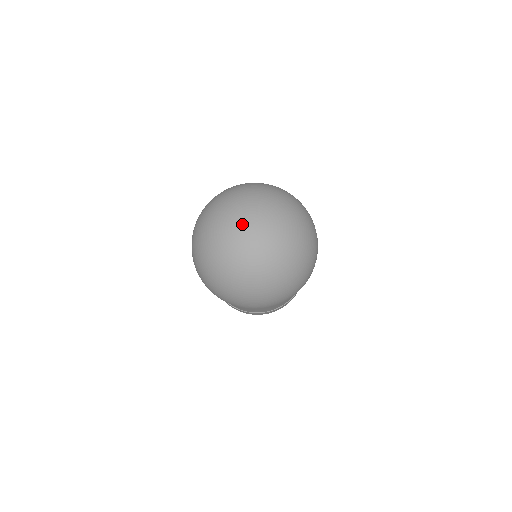
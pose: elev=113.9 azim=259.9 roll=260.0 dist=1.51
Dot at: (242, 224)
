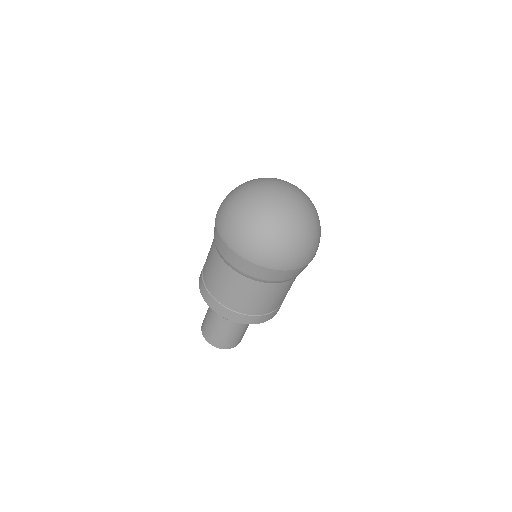
Dot at: (282, 184)
